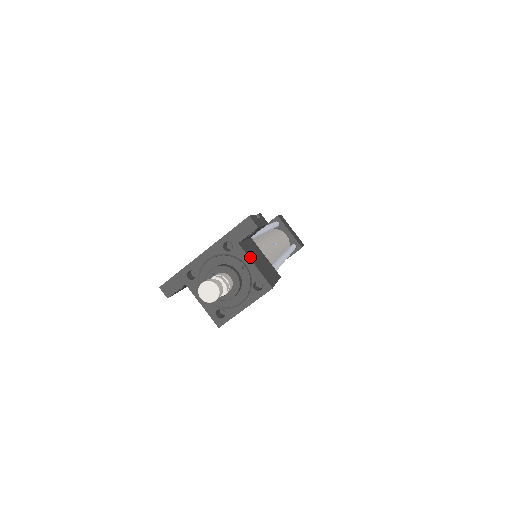
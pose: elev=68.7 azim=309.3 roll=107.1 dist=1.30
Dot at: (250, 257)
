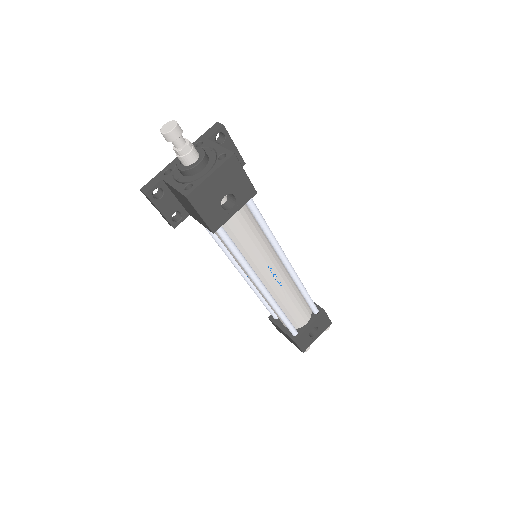
Dot at: (217, 146)
